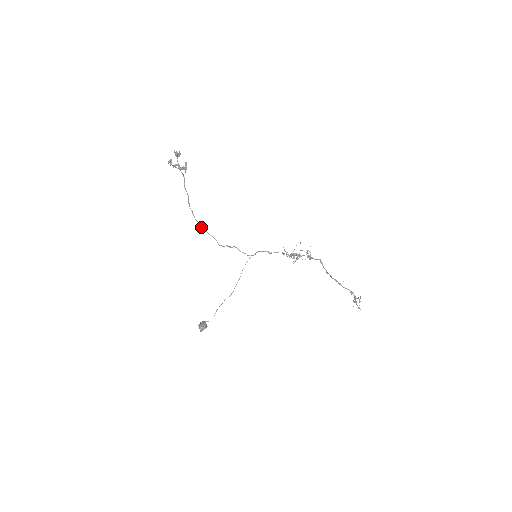
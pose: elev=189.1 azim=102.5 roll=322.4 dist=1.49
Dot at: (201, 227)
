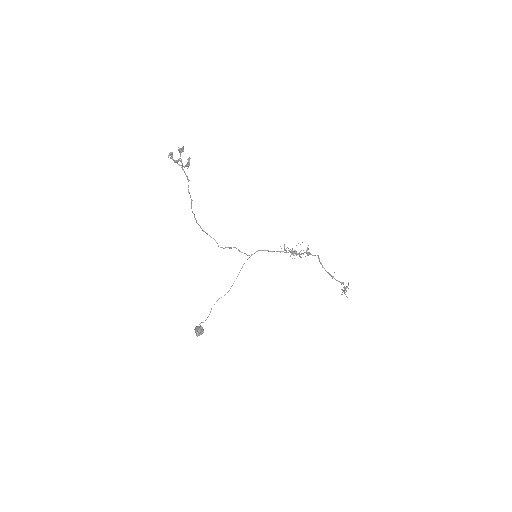
Dot at: (202, 230)
